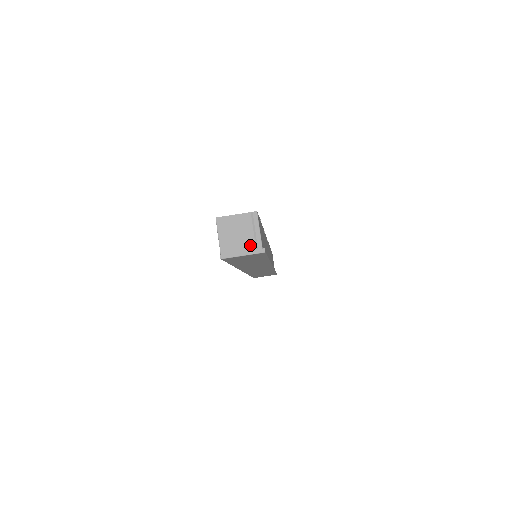
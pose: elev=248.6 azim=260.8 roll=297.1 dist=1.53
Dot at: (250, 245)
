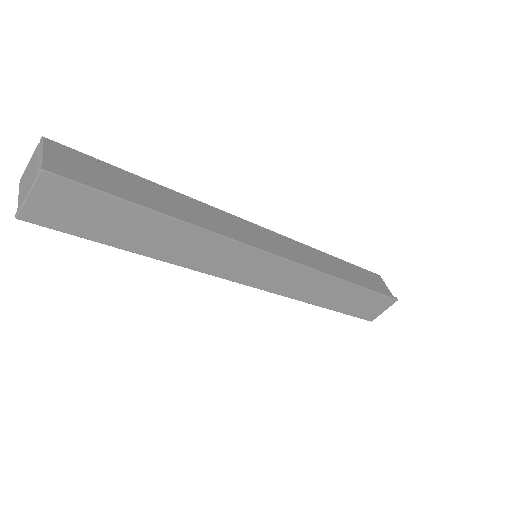
Dot at: (34, 177)
